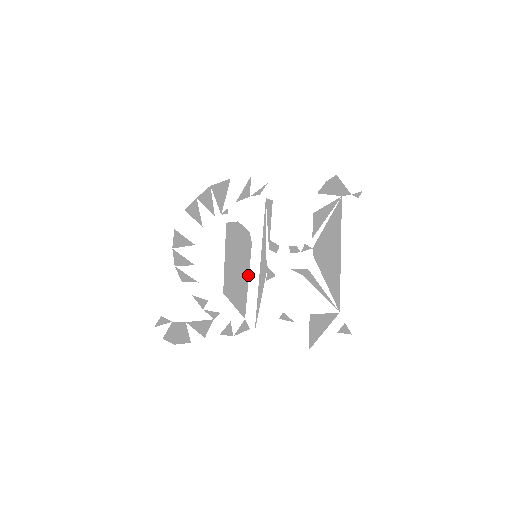
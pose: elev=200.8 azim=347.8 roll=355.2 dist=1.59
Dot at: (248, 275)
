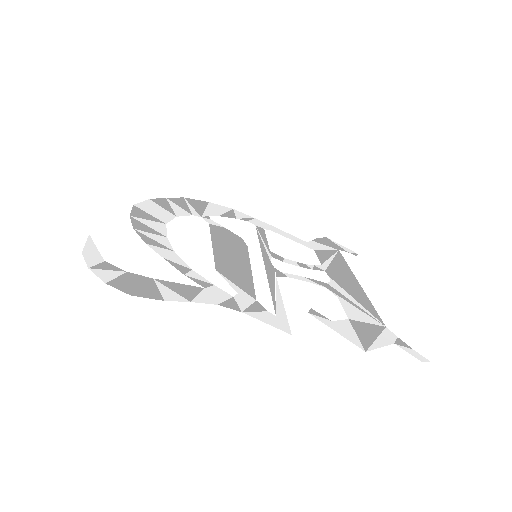
Dot at: (250, 266)
